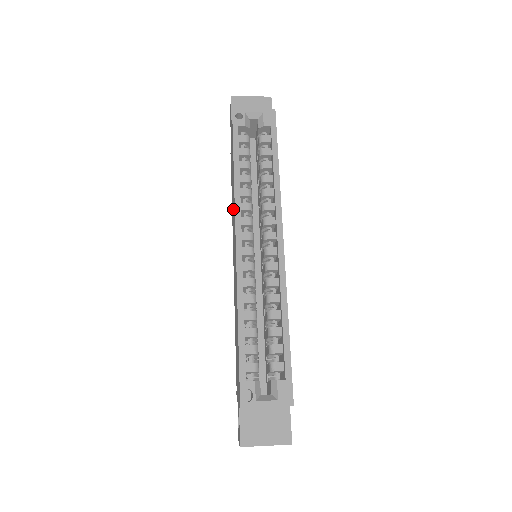
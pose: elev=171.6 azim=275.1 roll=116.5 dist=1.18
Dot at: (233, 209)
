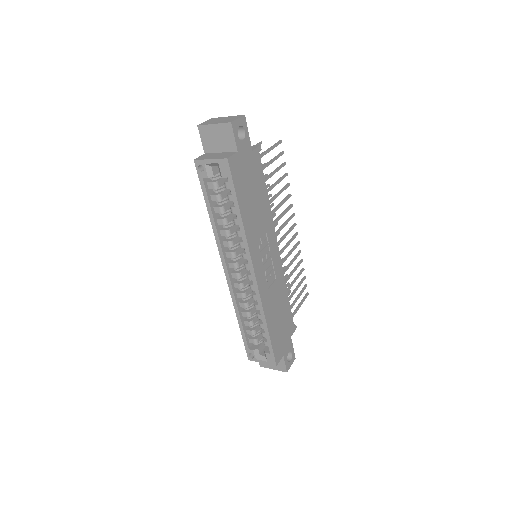
Dot at: occluded
